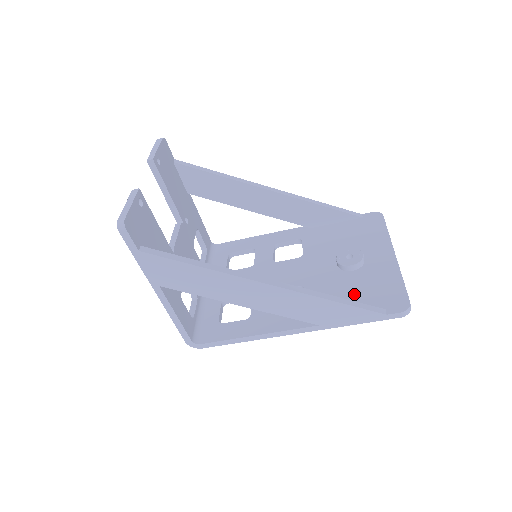
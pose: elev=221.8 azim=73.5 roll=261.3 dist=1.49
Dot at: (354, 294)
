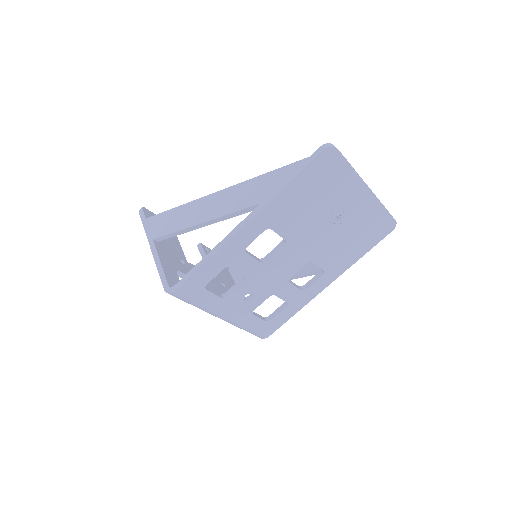
Dot at: occluded
